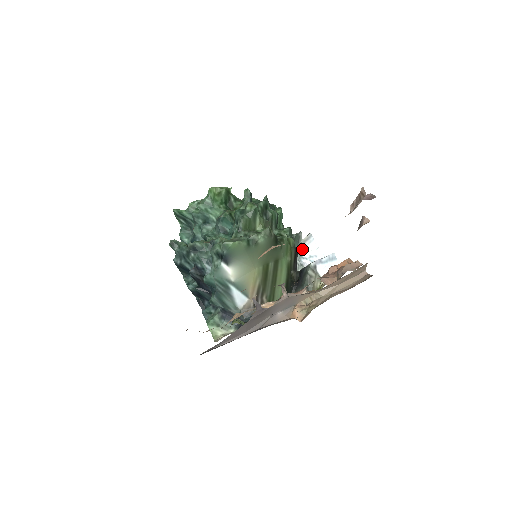
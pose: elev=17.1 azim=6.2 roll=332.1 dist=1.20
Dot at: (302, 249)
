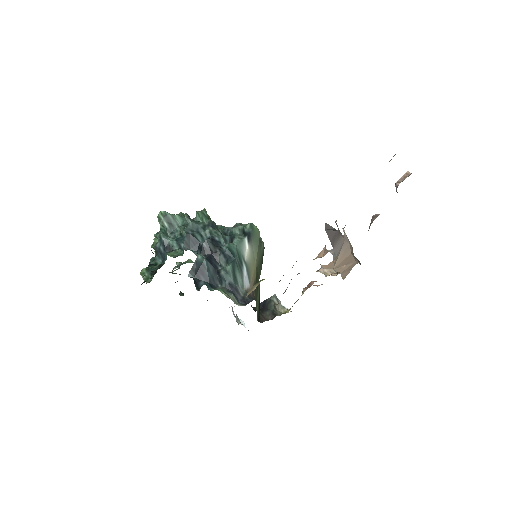
Dot at: occluded
